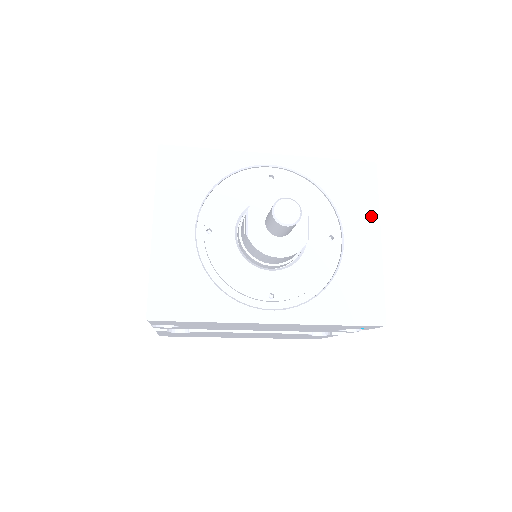
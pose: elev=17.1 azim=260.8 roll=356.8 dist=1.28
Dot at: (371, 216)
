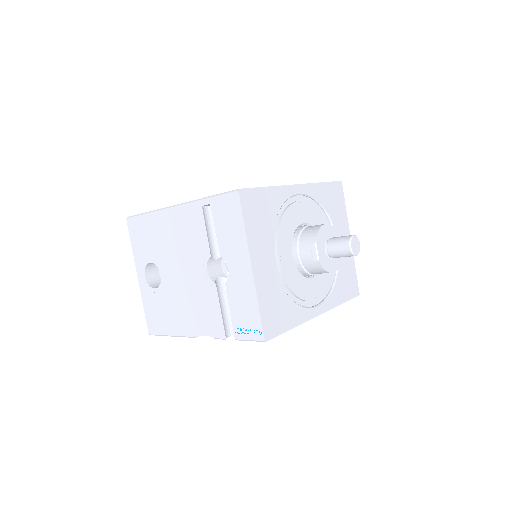
Dot at: (345, 222)
